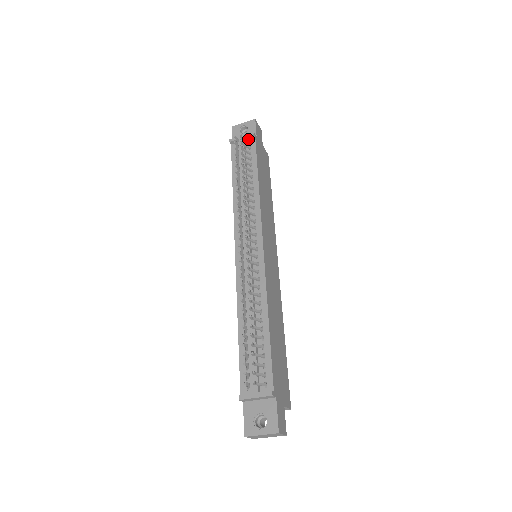
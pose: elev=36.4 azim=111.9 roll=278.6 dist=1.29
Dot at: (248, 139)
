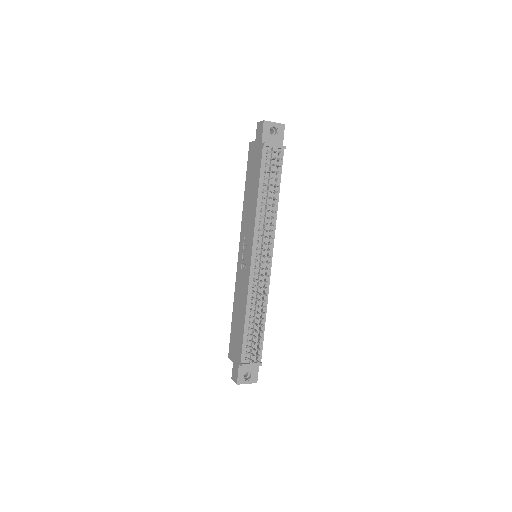
Dot at: (278, 149)
